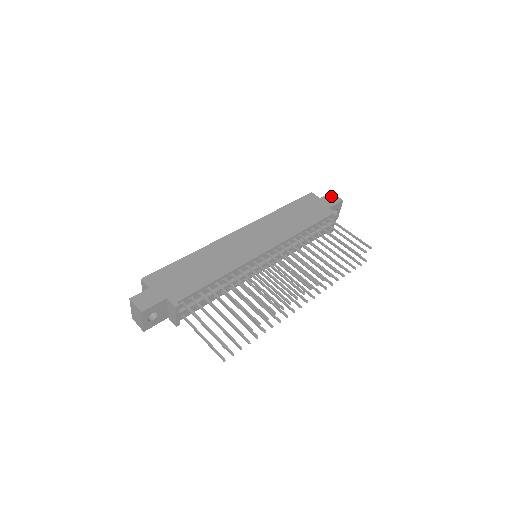
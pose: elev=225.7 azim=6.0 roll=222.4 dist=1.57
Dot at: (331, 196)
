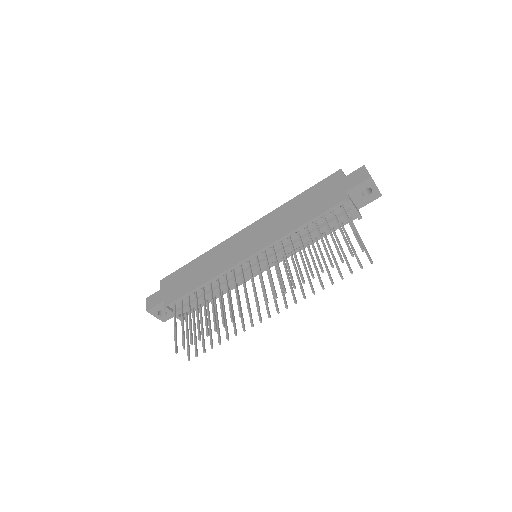
Dot at: (360, 171)
